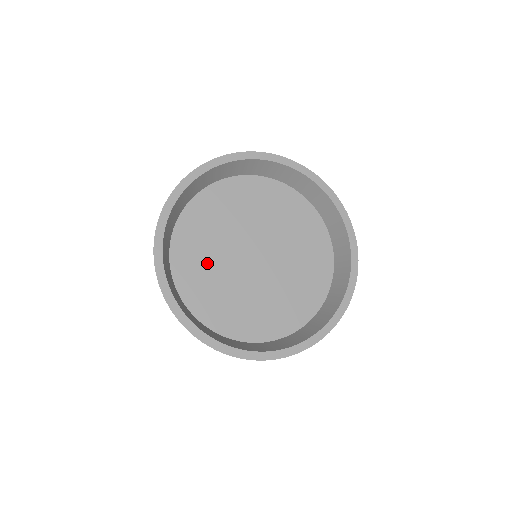
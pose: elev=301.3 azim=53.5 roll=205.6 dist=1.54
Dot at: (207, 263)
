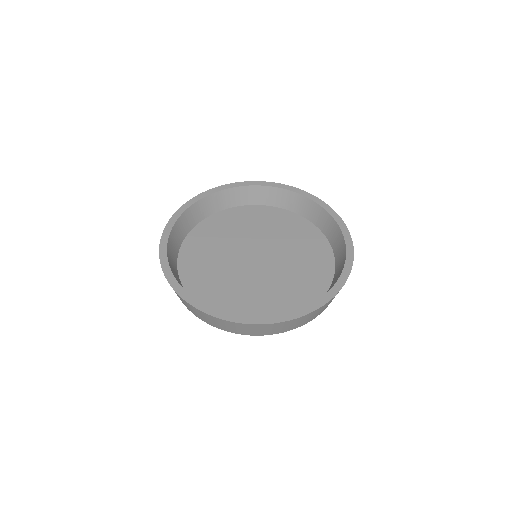
Dot at: (216, 243)
